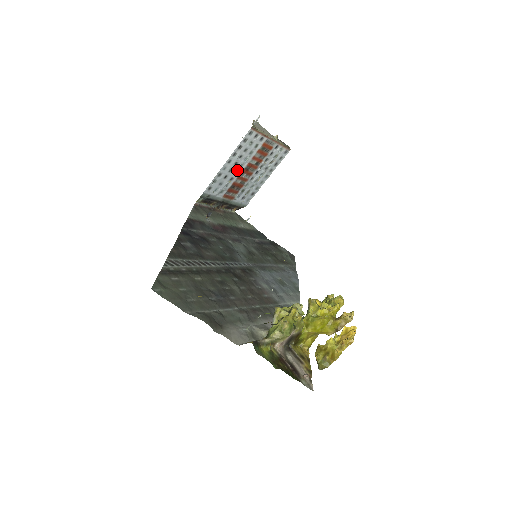
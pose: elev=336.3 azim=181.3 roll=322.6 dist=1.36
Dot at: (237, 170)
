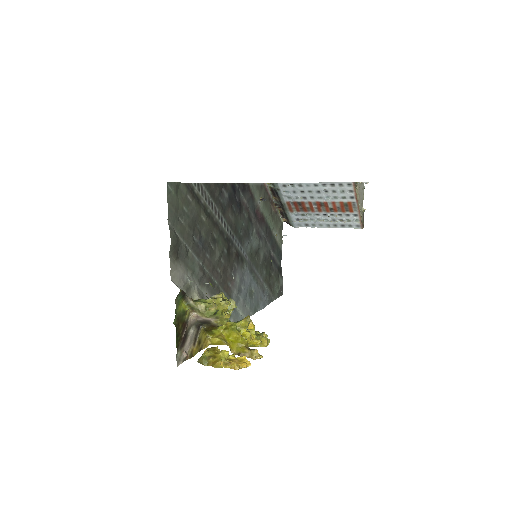
Dot at: (314, 197)
